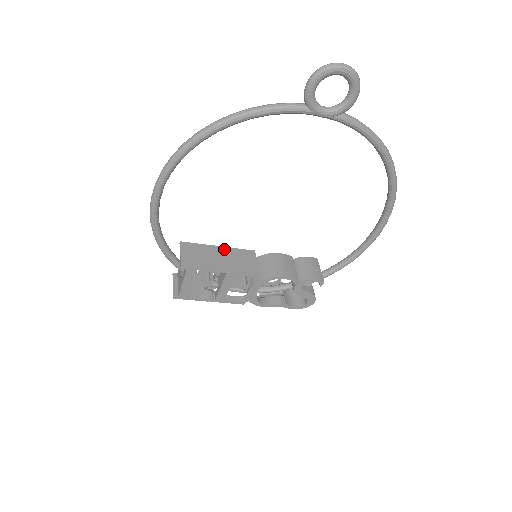
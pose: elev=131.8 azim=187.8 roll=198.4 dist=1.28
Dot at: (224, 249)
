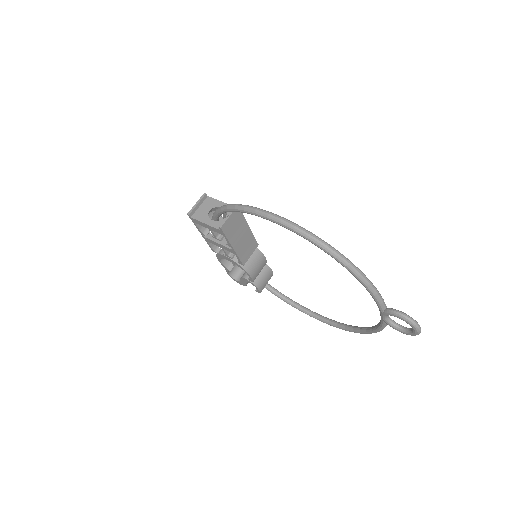
Dot at: (249, 231)
